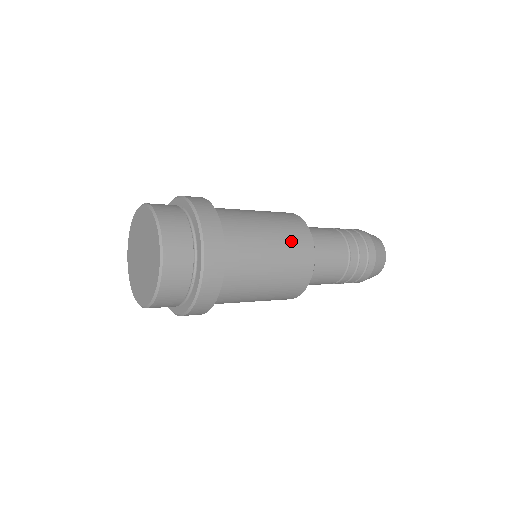
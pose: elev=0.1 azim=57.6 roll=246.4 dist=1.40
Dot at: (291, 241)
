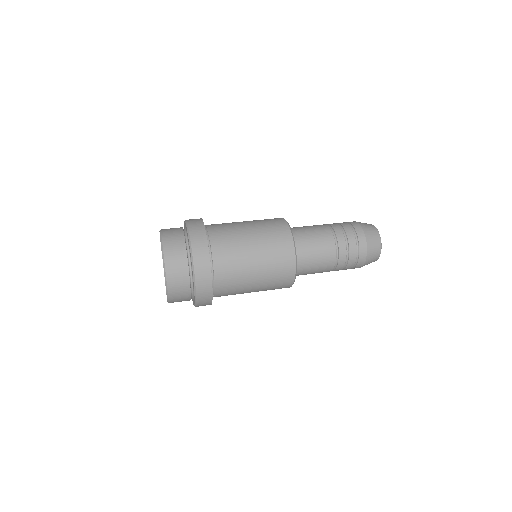
Dot at: (274, 274)
